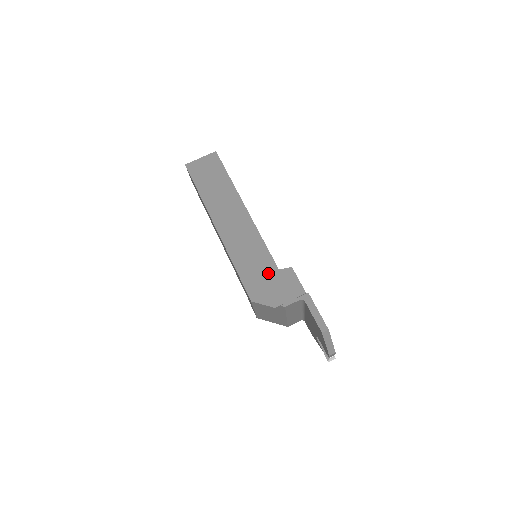
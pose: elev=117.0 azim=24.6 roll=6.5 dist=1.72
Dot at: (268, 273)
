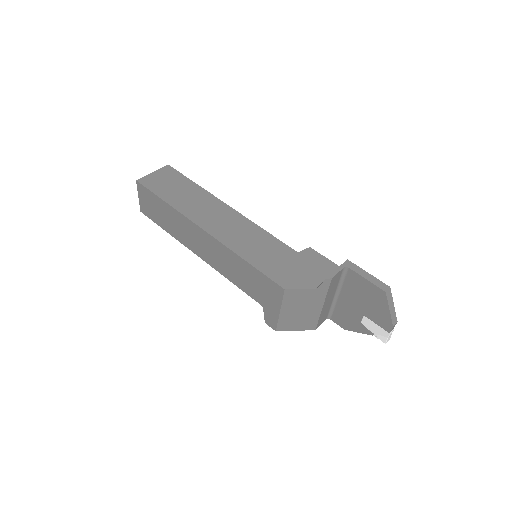
Dot at: (288, 258)
